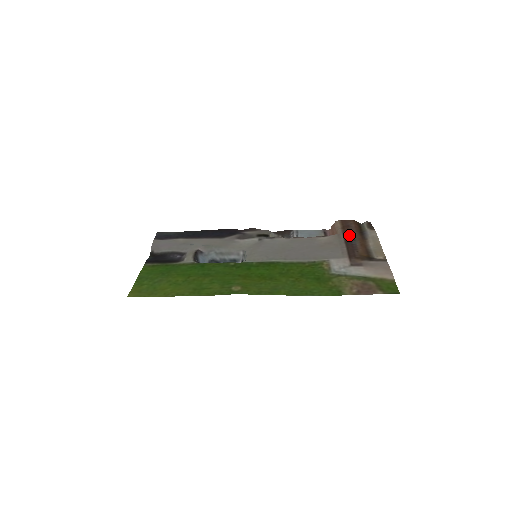
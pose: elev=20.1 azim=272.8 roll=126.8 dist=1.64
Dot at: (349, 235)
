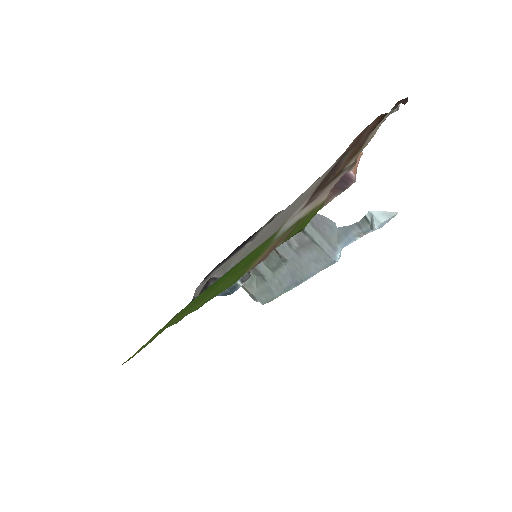
Dot at: (348, 150)
